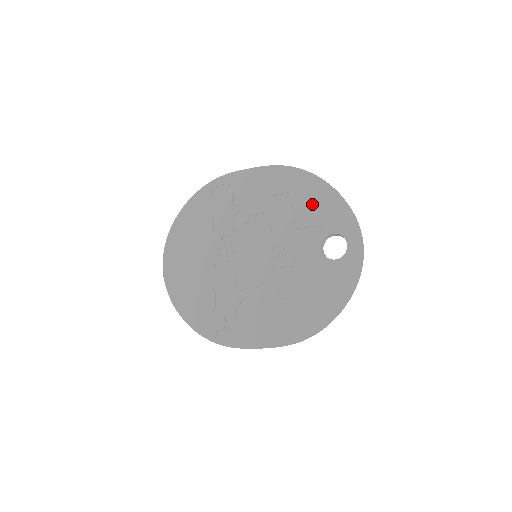
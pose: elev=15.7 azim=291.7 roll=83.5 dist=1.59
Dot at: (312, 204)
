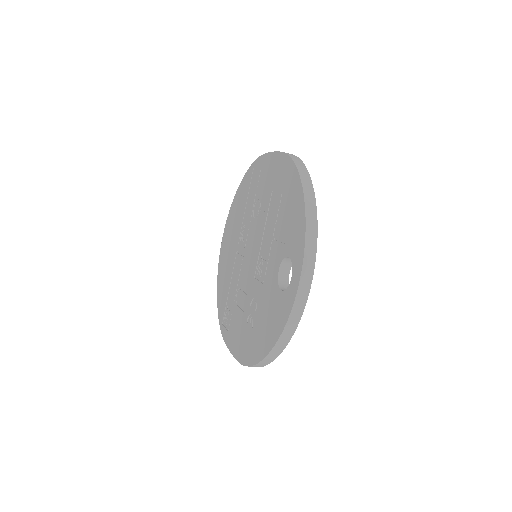
Dot at: (288, 211)
